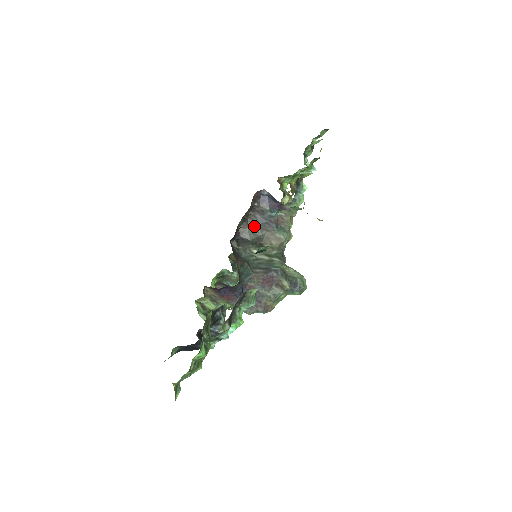
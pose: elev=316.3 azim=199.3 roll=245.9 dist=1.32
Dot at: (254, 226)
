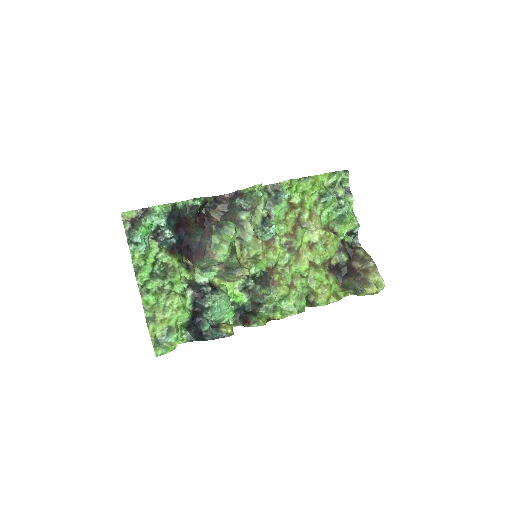
Dot at: (226, 216)
